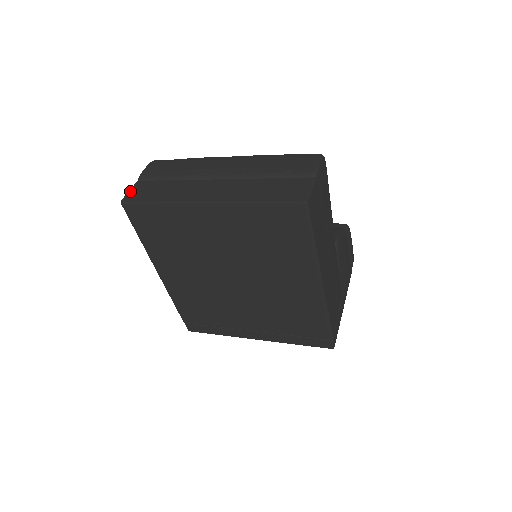
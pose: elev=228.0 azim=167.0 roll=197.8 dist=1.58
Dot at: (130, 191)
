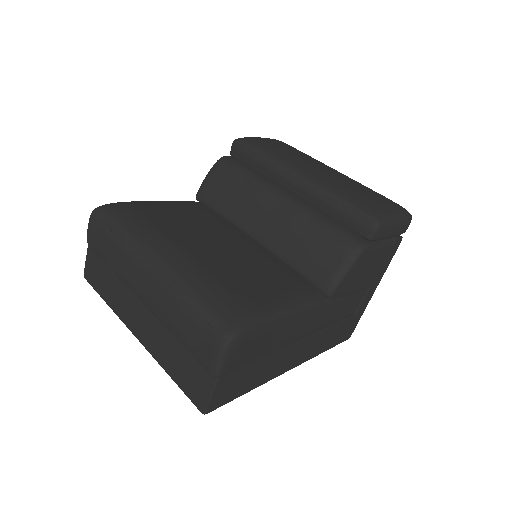
Dot at: (86, 262)
